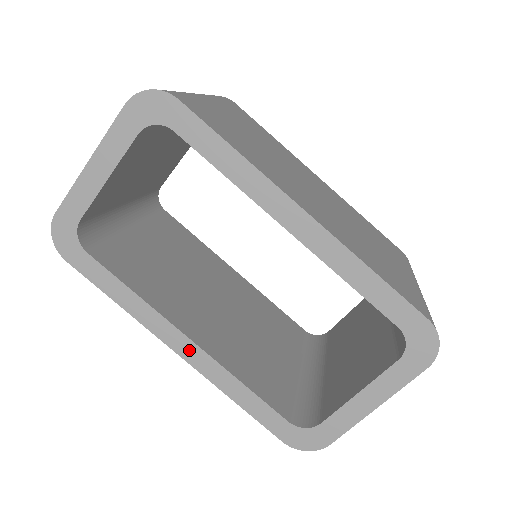
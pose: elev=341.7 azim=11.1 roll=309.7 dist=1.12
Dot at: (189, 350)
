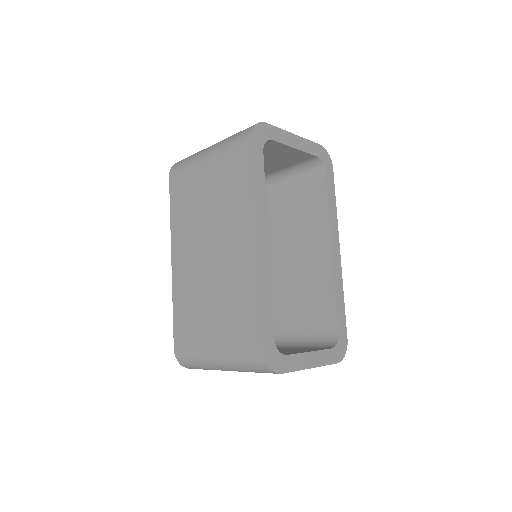
Dot at: (264, 247)
